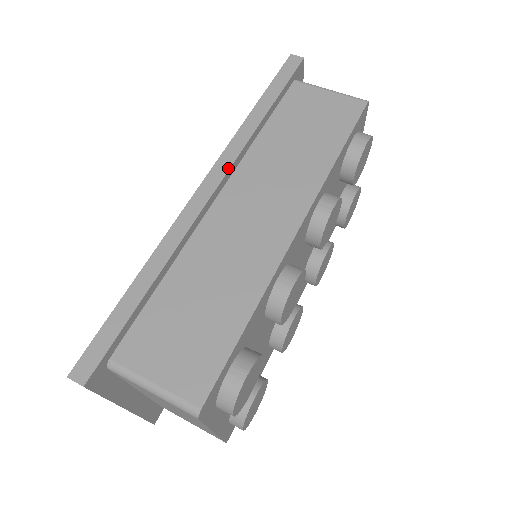
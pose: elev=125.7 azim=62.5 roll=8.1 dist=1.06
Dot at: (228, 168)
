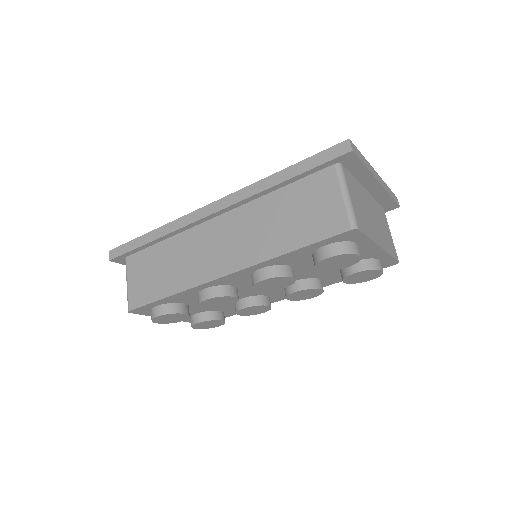
Dot at: (229, 205)
